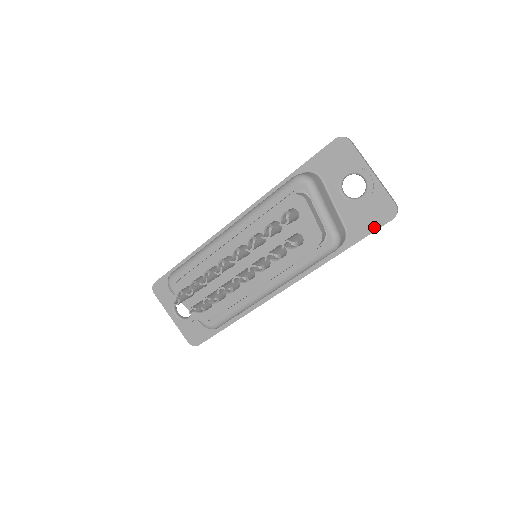
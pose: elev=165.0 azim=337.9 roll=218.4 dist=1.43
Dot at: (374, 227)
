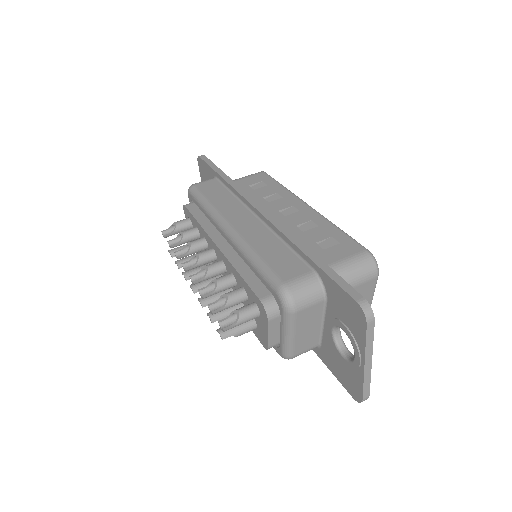
Dot at: (338, 377)
